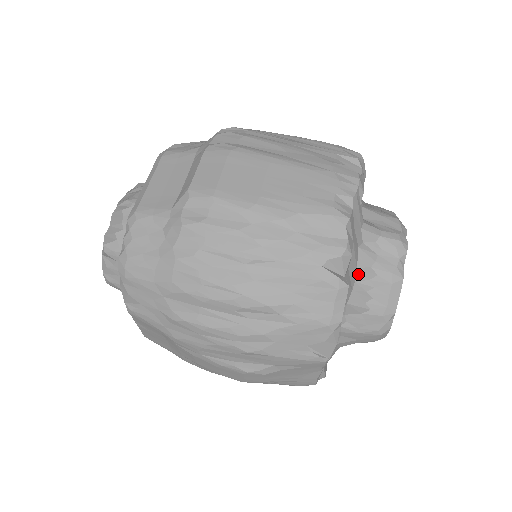
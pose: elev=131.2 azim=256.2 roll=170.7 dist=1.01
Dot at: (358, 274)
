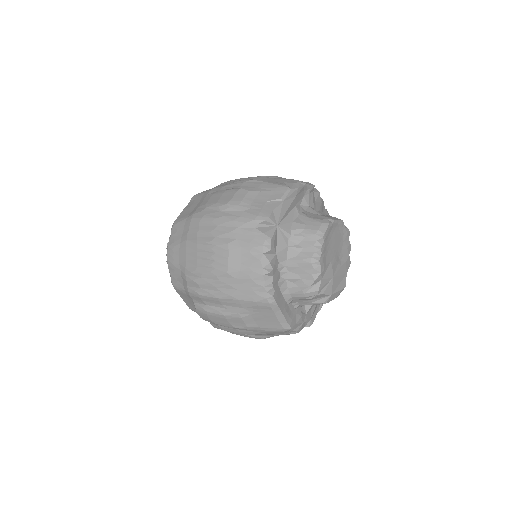
Dot at: (319, 212)
